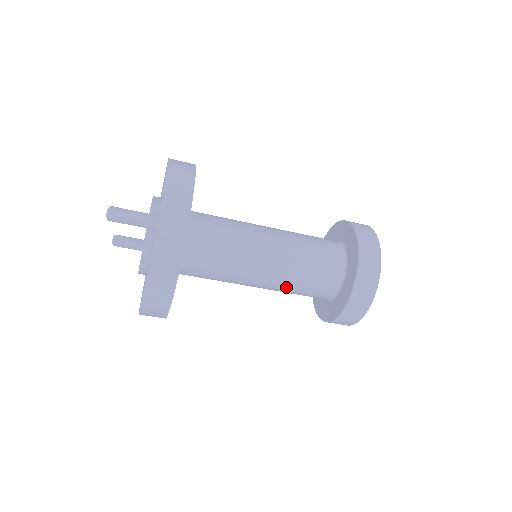
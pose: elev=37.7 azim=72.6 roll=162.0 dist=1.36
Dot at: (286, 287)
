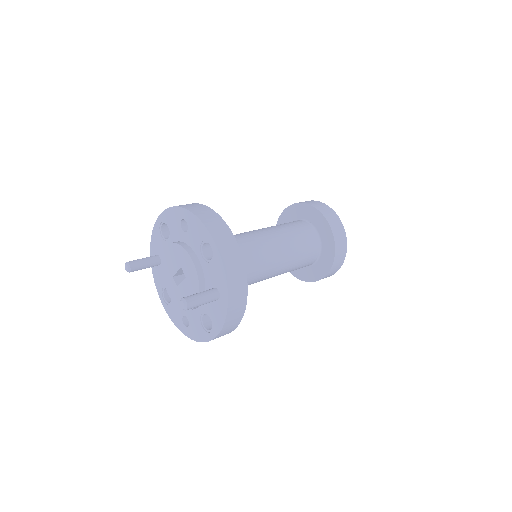
Dot at: occluded
